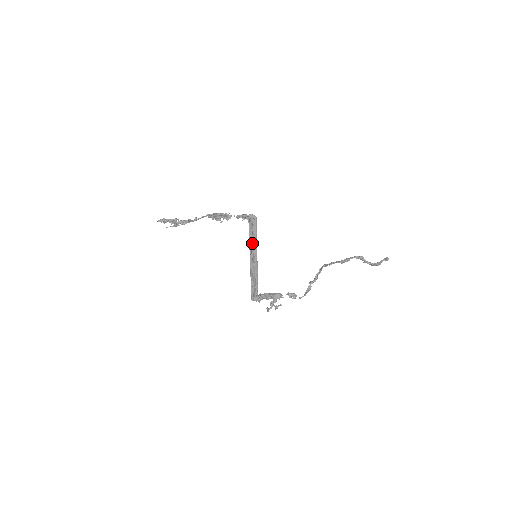
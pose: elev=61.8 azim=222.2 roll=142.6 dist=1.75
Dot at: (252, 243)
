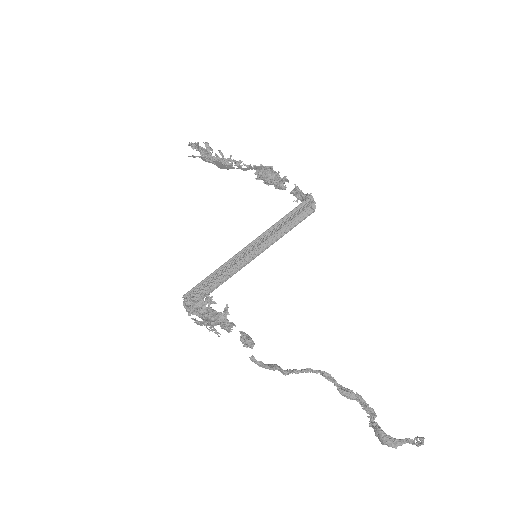
Dot at: (278, 227)
